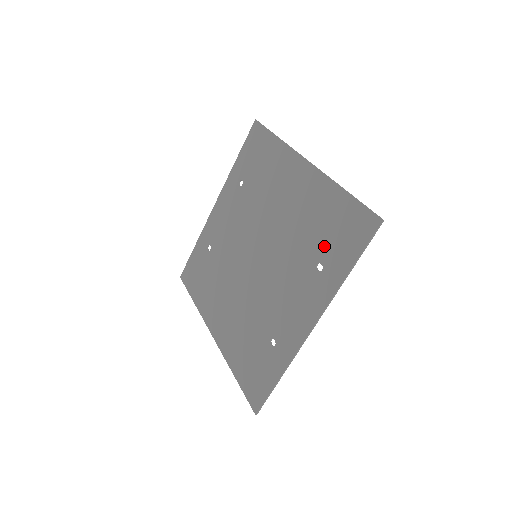
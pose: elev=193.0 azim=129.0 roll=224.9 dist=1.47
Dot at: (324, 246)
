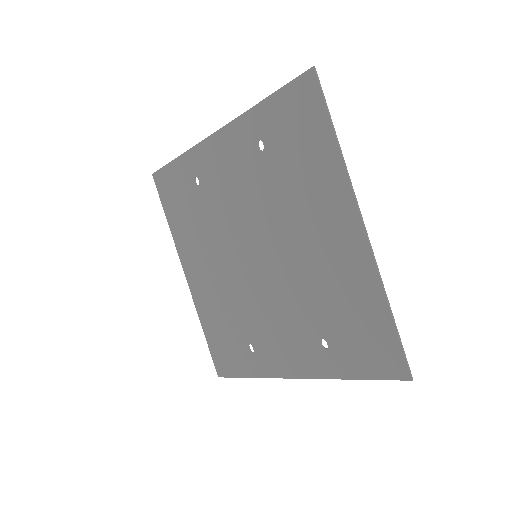
Dot at: (338, 333)
